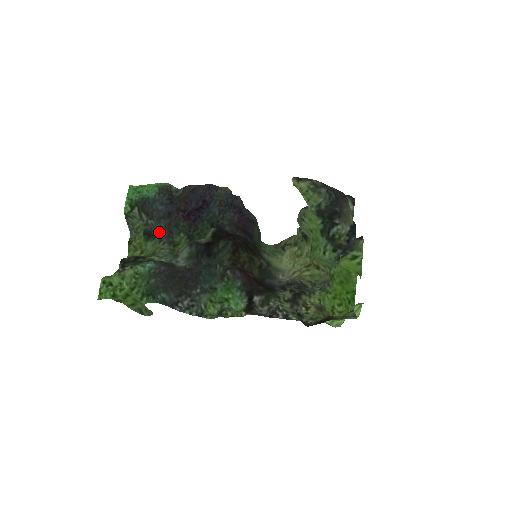
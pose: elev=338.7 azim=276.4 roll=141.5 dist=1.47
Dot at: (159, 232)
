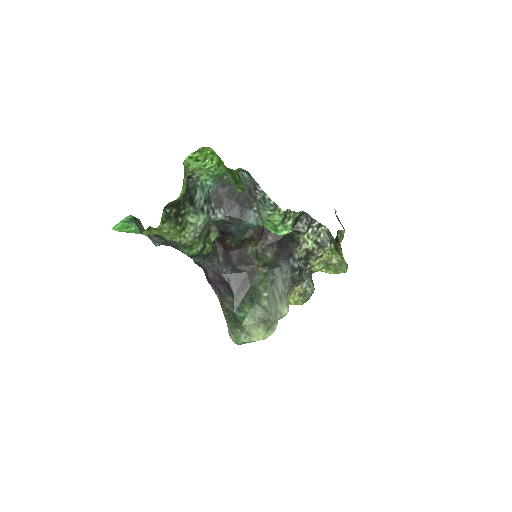
Dot at: (166, 243)
